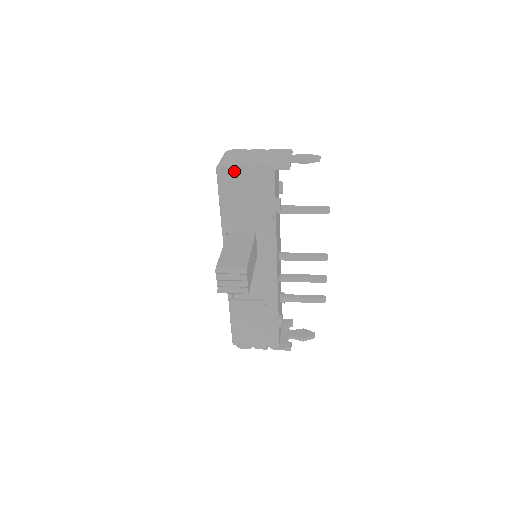
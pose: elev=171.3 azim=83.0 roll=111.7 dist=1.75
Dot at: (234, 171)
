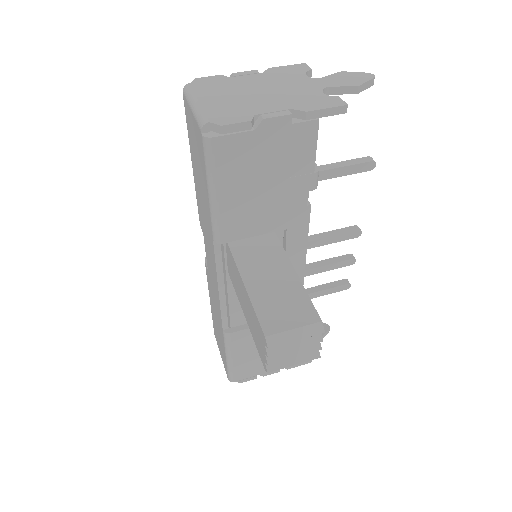
Dot at: (242, 132)
